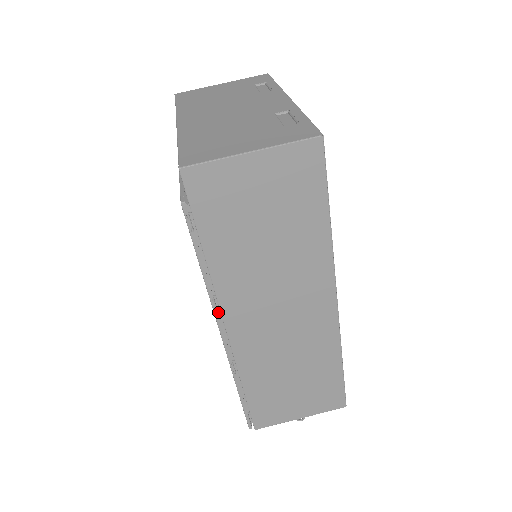
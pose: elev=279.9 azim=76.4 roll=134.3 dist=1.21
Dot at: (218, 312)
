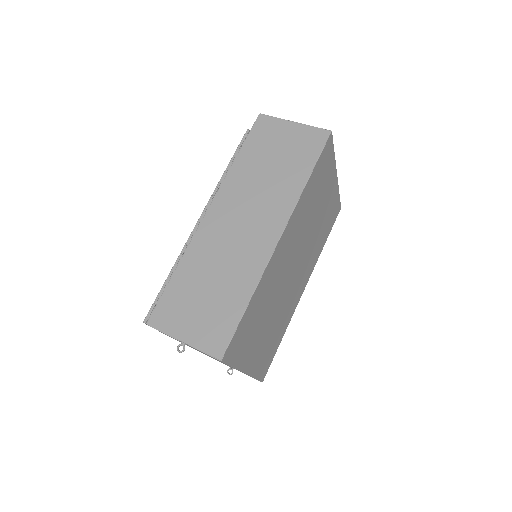
Dot at: (212, 202)
